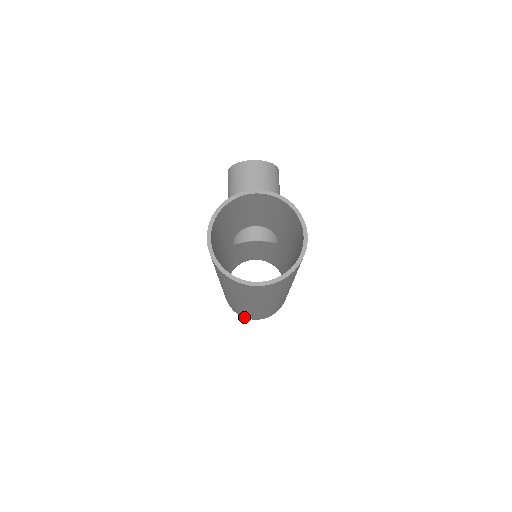
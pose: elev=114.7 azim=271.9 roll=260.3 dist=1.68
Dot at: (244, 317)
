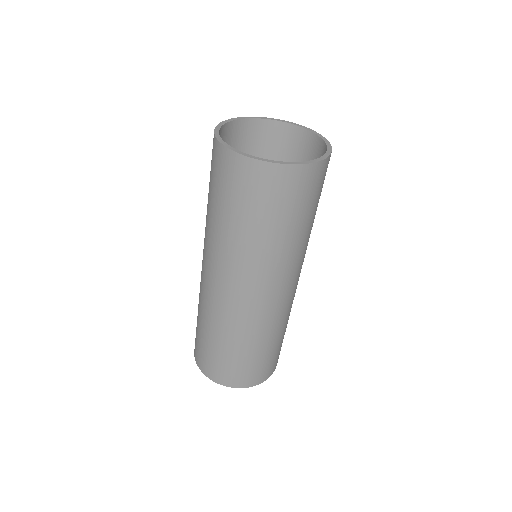
Dot at: (207, 376)
